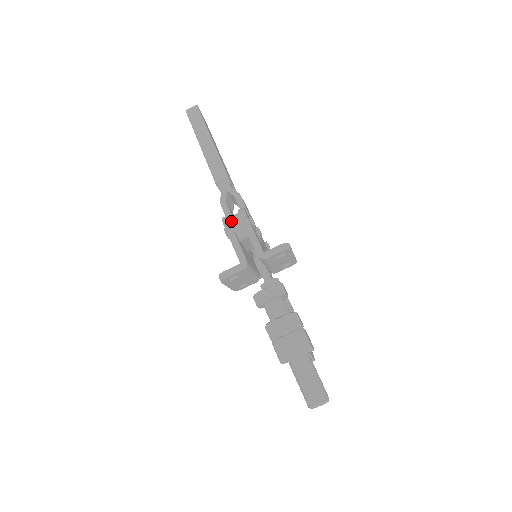
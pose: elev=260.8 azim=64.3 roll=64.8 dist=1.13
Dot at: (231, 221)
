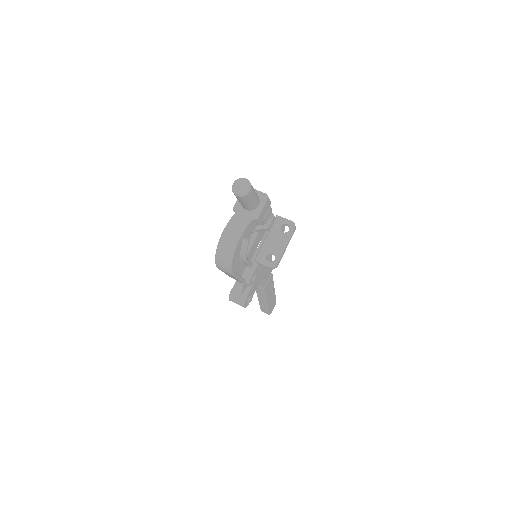
Dot at: occluded
